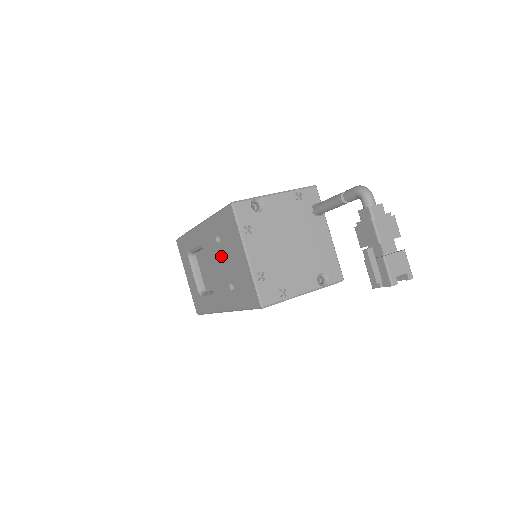
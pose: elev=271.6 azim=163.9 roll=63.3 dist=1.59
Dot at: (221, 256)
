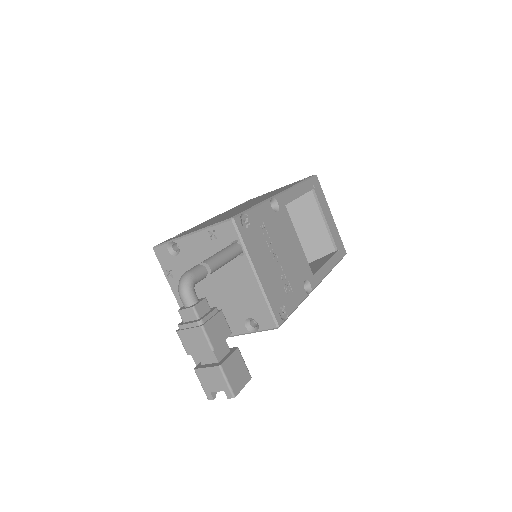
Dot at: occluded
